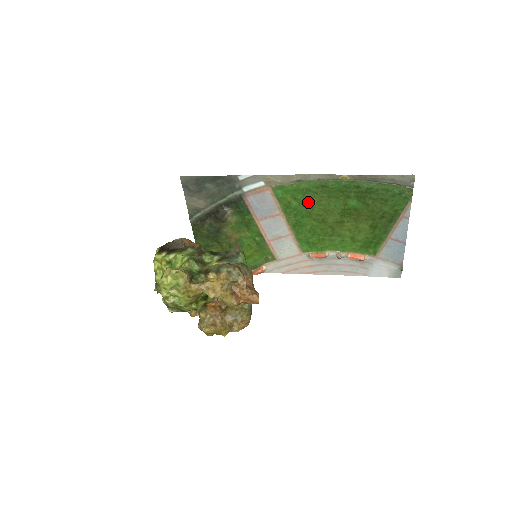
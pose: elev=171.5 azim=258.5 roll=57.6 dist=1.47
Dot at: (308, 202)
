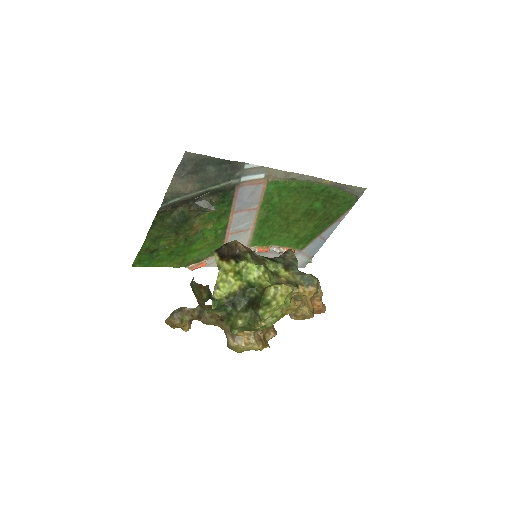
Dot at: (287, 200)
